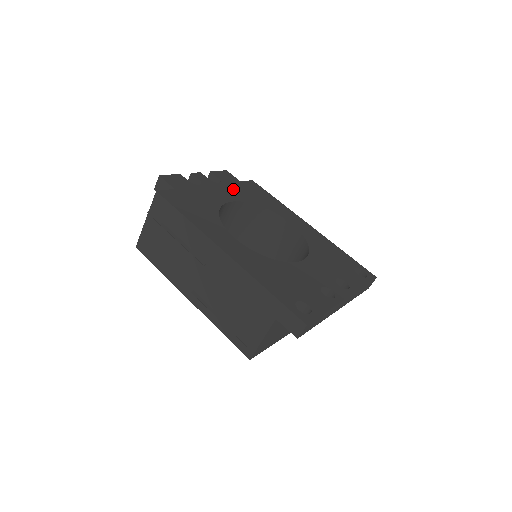
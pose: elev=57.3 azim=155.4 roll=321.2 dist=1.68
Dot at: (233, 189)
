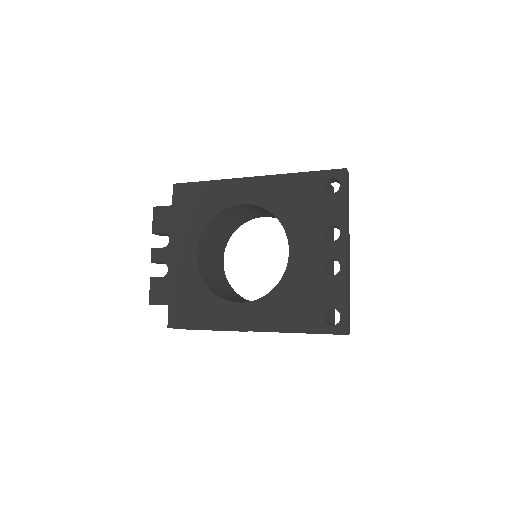
Dot at: (181, 231)
